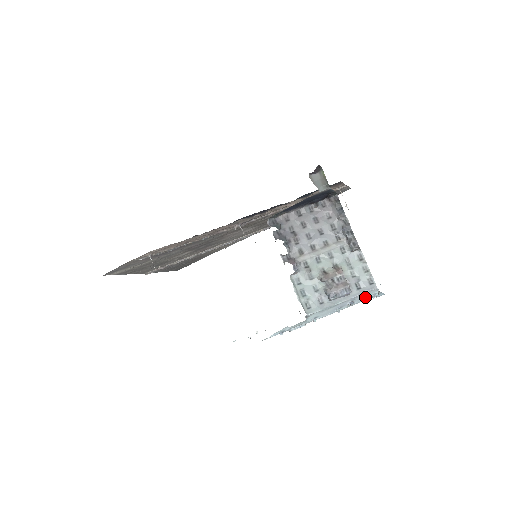
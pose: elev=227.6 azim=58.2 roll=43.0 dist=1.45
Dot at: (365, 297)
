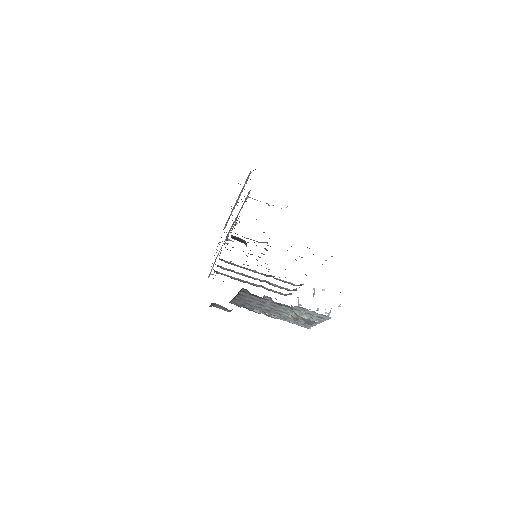
Dot at: occluded
